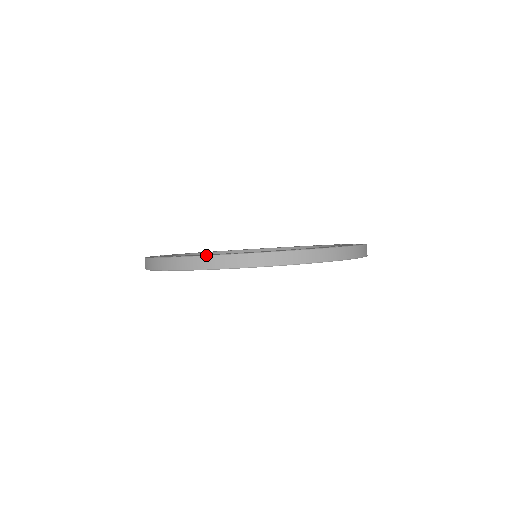
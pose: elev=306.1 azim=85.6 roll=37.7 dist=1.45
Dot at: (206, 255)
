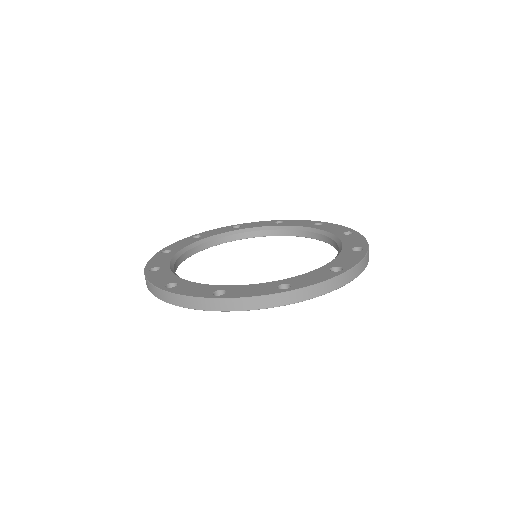
Dot at: (333, 278)
